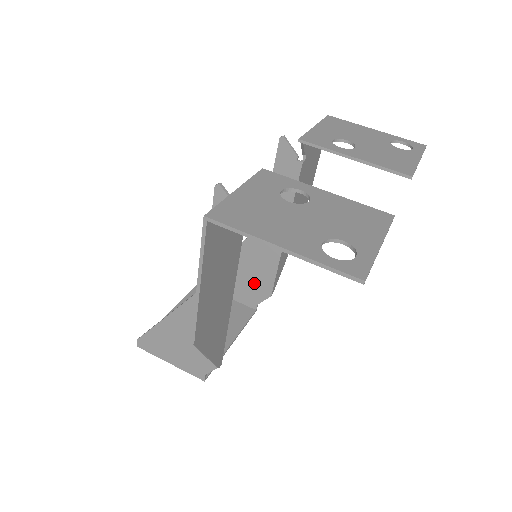
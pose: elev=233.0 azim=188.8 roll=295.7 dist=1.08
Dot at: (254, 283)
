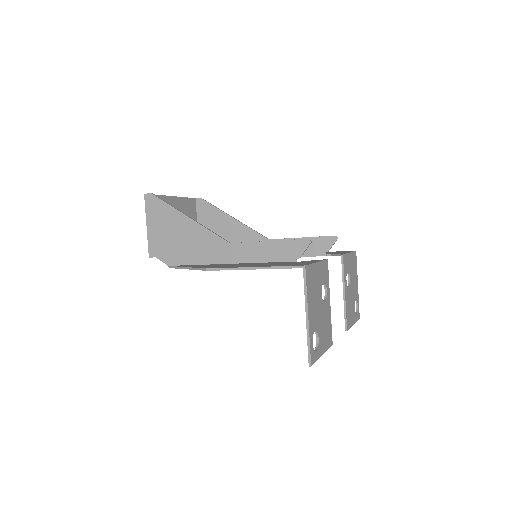
Dot at: occluded
